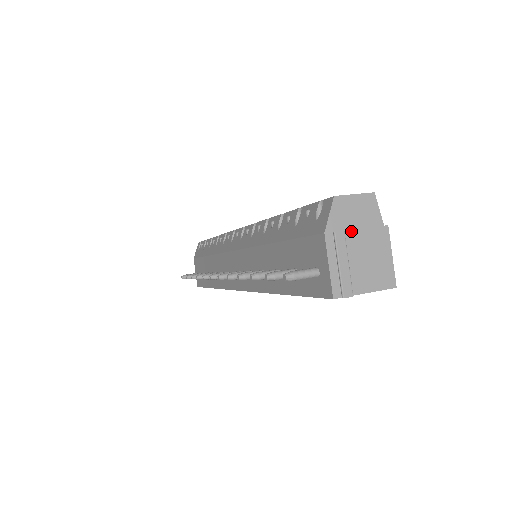
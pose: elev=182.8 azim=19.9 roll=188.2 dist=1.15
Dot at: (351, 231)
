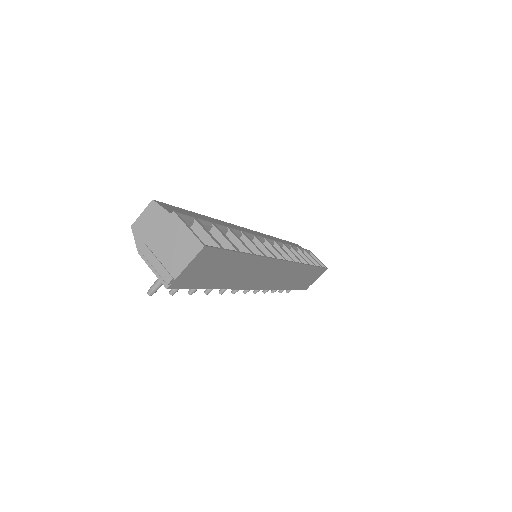
Dot at: (153, 237)
